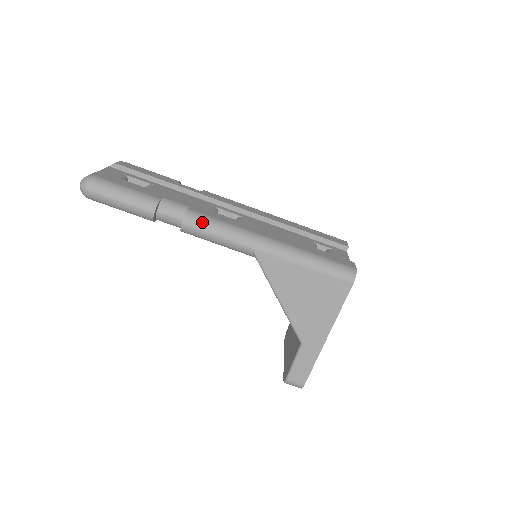
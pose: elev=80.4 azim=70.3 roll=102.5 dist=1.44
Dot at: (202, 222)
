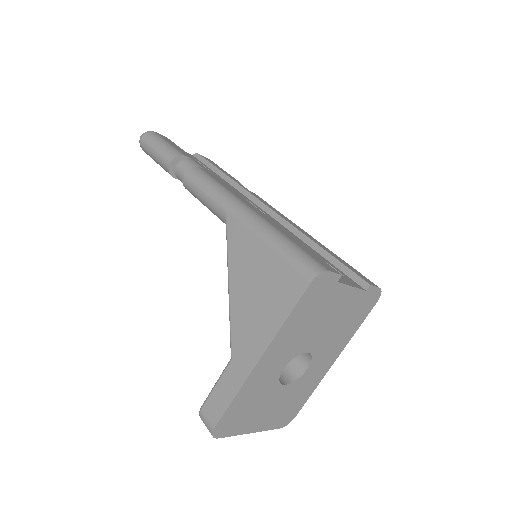
Dot at: (200, 176)
